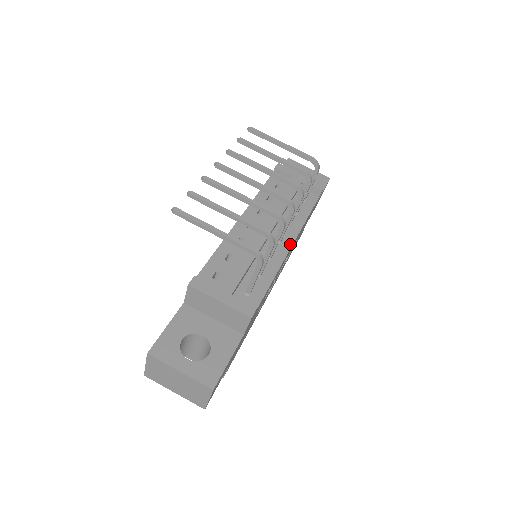
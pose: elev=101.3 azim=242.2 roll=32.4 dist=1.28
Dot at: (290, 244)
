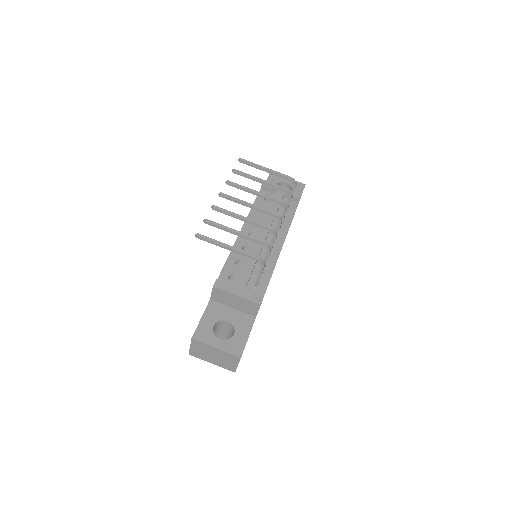
Dot at: (281, 245)
